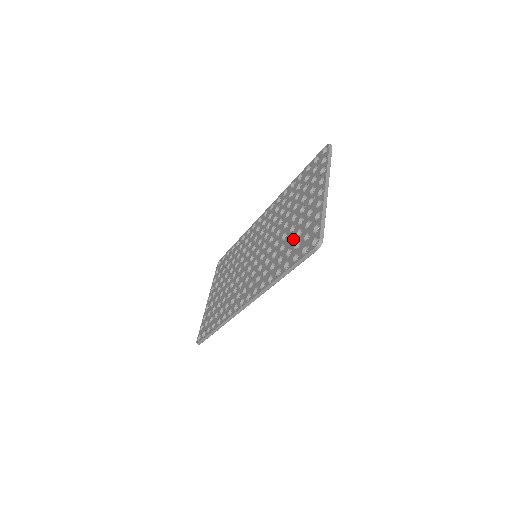
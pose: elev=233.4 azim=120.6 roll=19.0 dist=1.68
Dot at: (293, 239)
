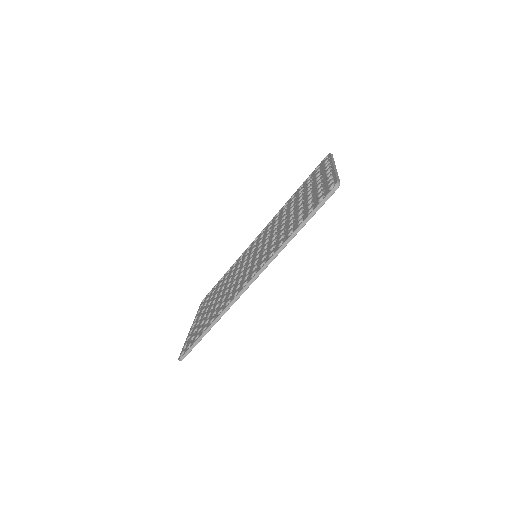
Dot at: (304, 208)
